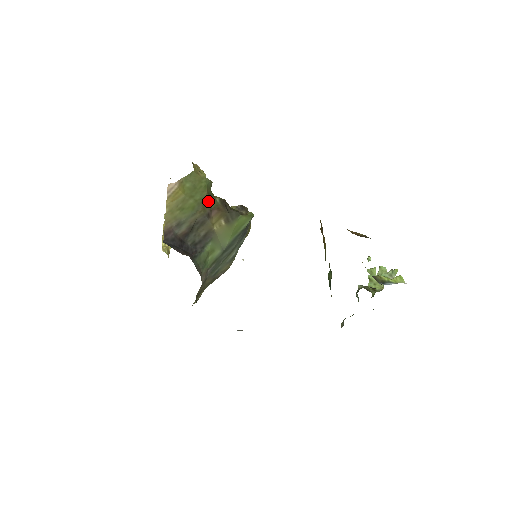
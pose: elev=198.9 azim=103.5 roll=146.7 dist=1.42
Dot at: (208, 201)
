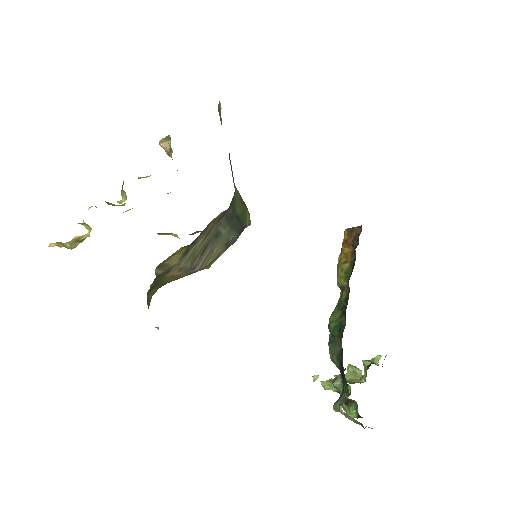
Dot at: occluded
